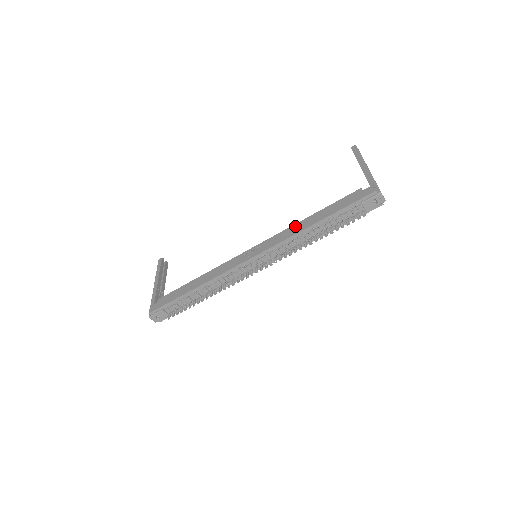
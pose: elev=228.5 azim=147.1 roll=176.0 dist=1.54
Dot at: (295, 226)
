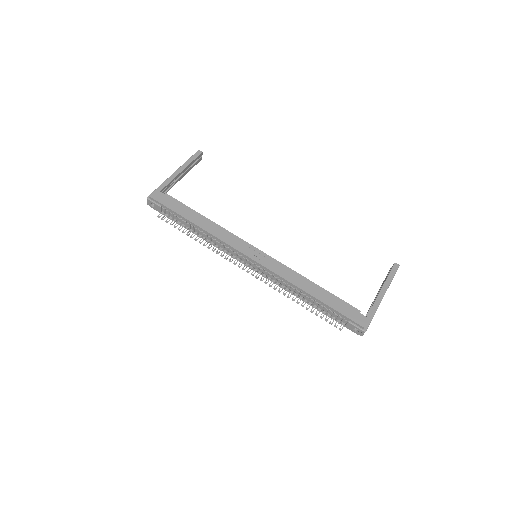
Dot at: (299, 277)
